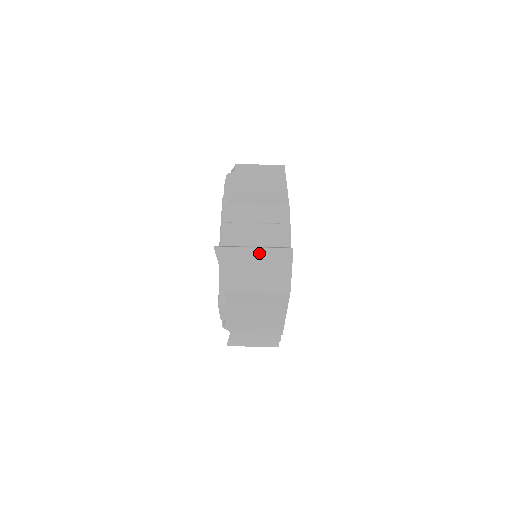
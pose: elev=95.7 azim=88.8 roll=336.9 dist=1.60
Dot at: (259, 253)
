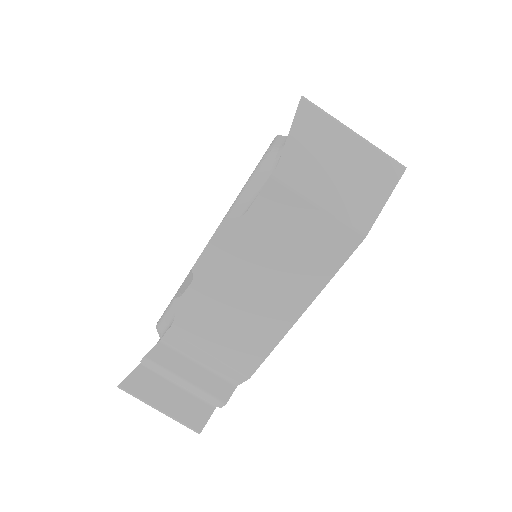
Dot at: (359, 142)
